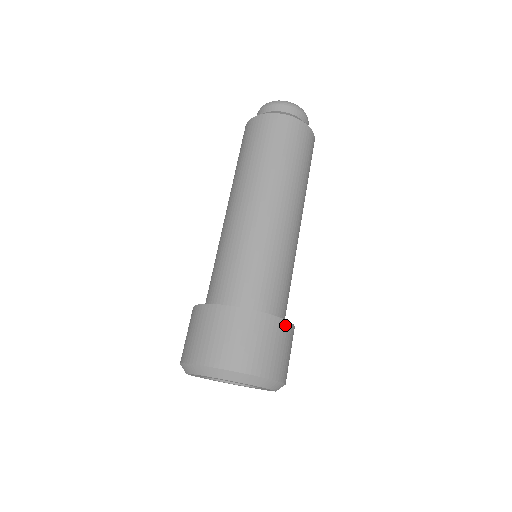
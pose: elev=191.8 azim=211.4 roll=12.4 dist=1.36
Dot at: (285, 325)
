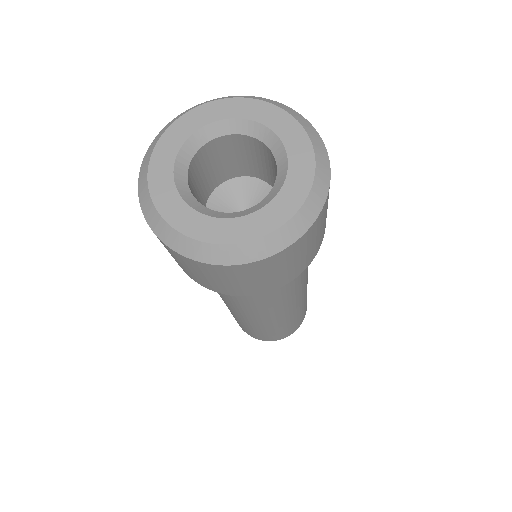
Dot at: (323, 236)
